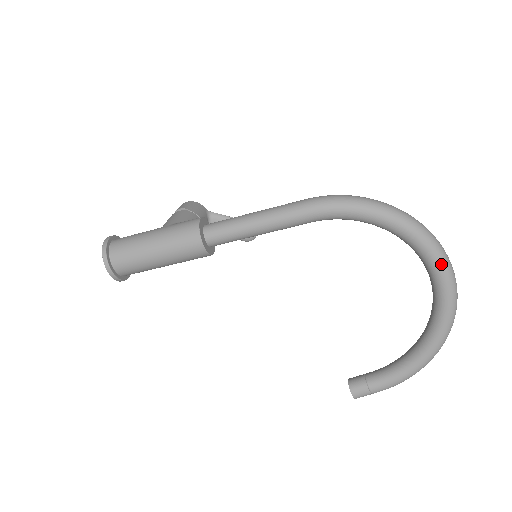
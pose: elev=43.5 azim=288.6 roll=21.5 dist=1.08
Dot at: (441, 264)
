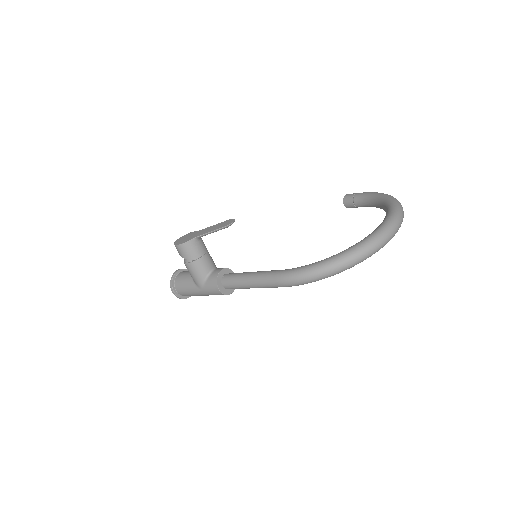
Dot at: (383, 246)
